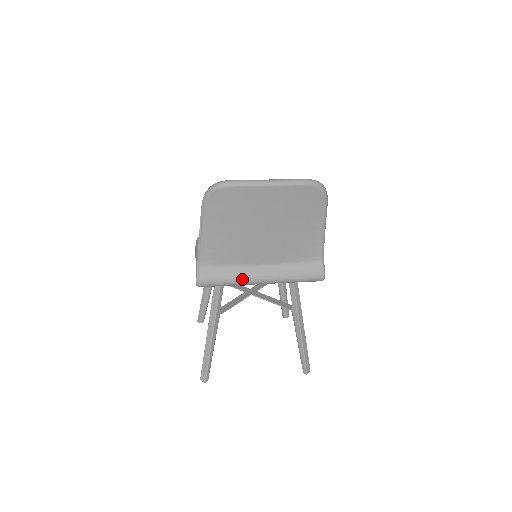
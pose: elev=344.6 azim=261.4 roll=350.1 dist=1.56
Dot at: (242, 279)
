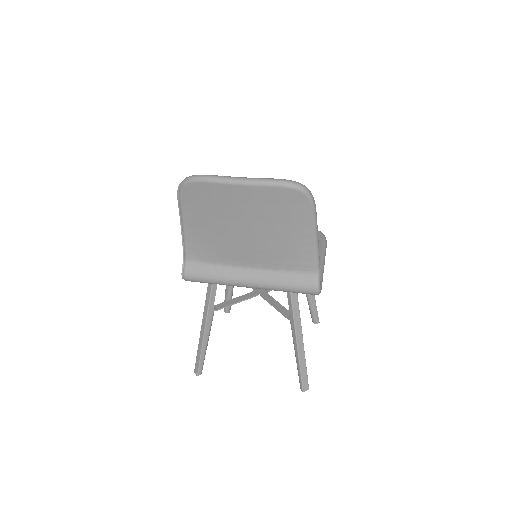
Dot at: (227, 280)
